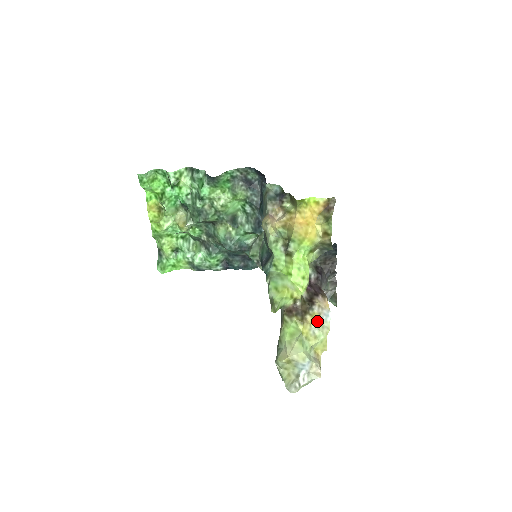
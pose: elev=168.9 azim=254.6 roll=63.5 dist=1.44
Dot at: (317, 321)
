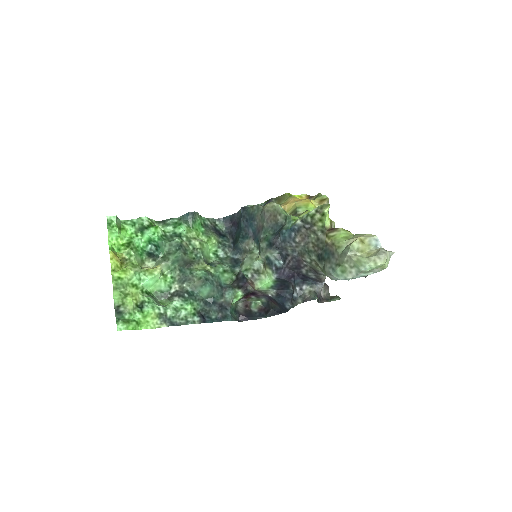
Dot at: occluded
